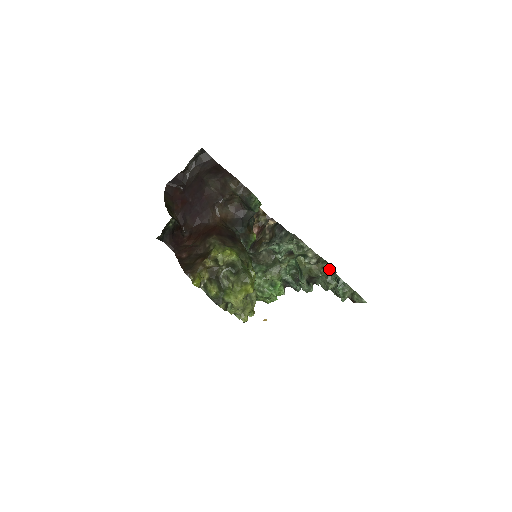
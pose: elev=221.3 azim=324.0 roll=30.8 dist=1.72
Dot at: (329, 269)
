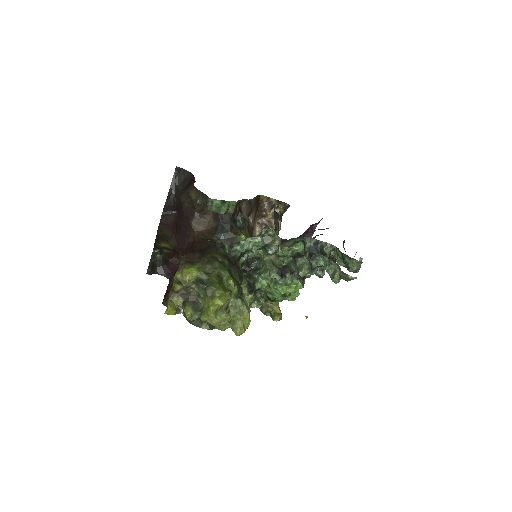
Dot at: (287, 255)
